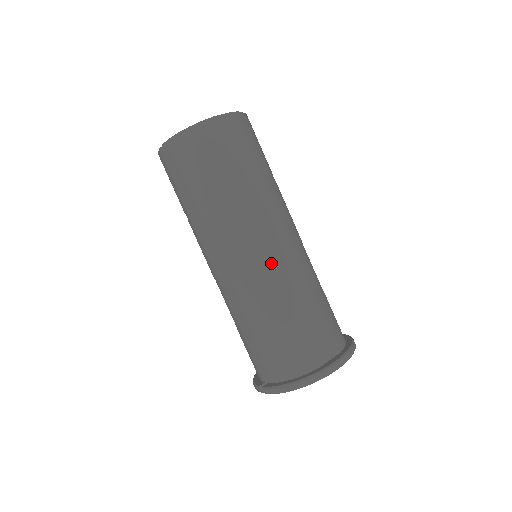
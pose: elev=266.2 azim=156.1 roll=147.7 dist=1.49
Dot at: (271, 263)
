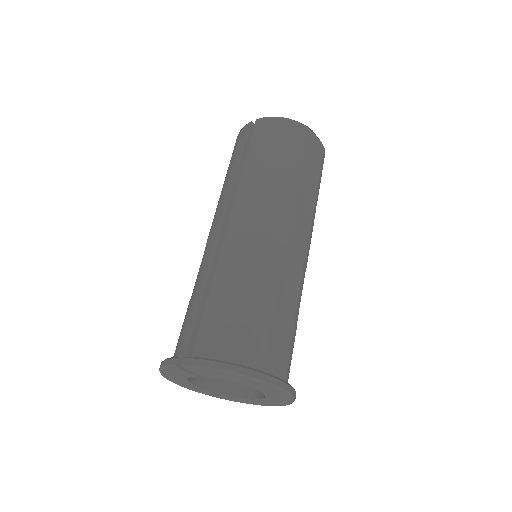
Dot at: (285, 248)
